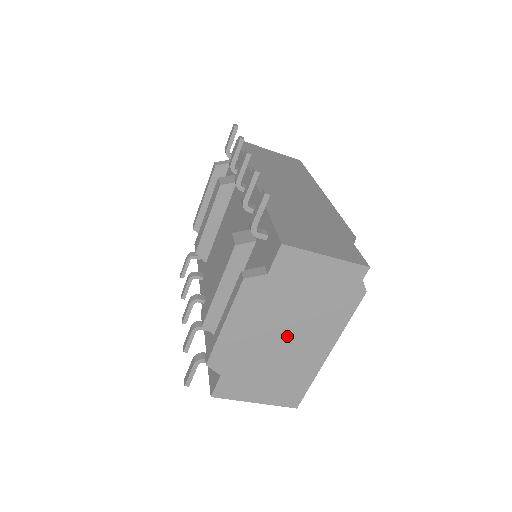
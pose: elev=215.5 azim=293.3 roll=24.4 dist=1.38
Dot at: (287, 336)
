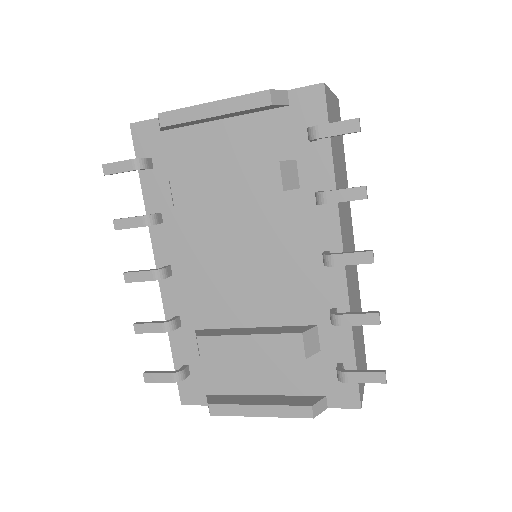
Dot at: occluded
